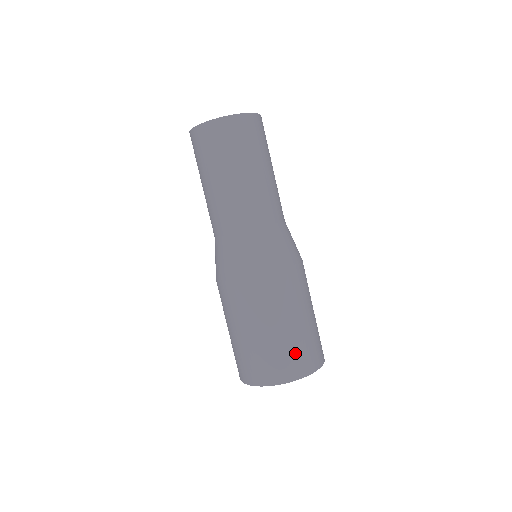
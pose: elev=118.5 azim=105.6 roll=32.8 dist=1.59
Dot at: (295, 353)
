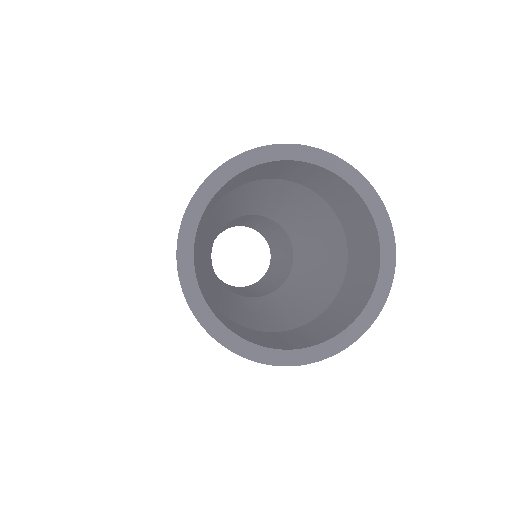
Dot at: occluded
